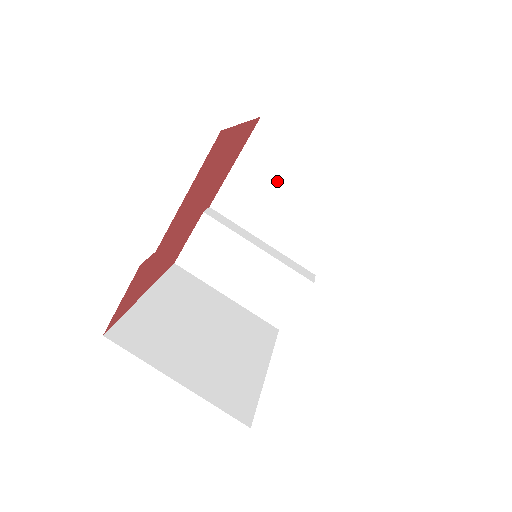
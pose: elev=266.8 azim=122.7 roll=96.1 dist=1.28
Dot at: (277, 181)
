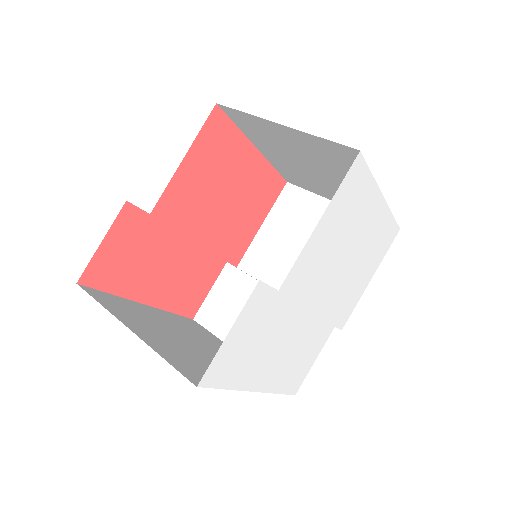
Dot at: (300, 234)
